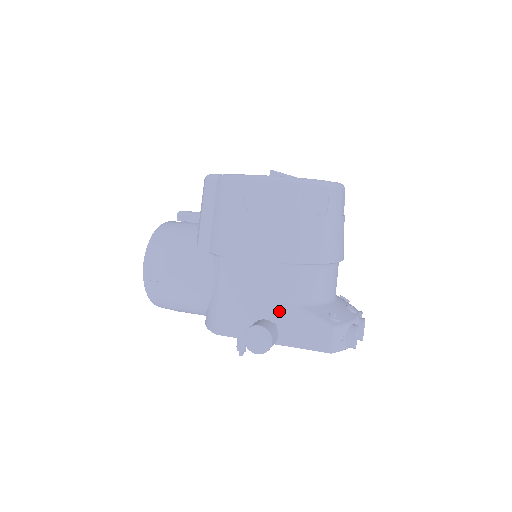
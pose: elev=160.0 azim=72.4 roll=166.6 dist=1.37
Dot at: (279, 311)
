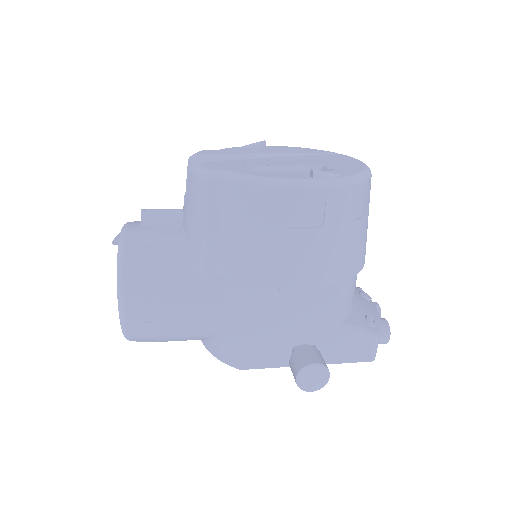
Dot at: (318, 332)
